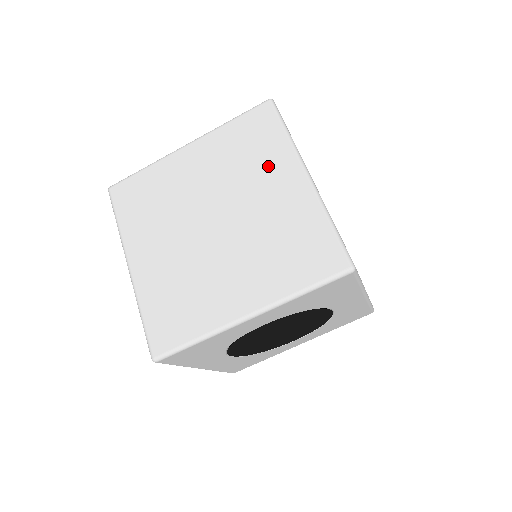
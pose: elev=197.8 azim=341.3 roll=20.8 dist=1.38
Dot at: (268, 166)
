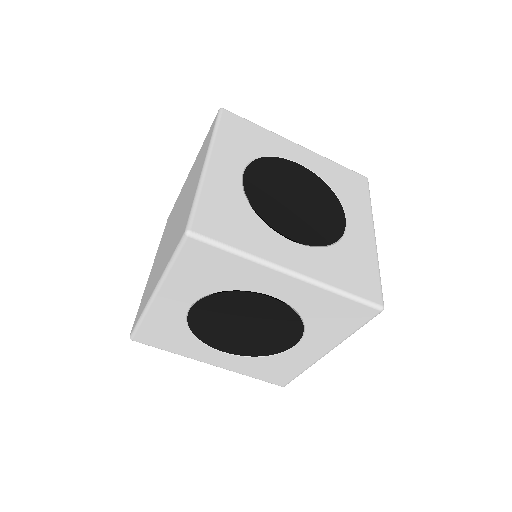
Dot at: (199, 165)
